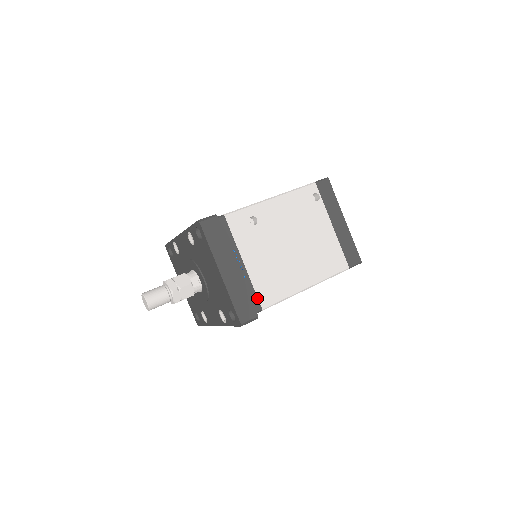
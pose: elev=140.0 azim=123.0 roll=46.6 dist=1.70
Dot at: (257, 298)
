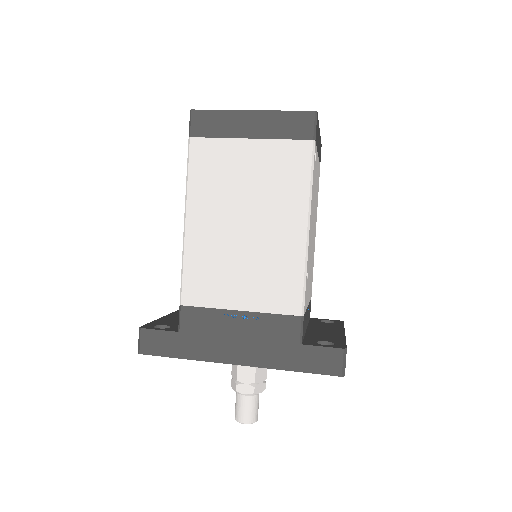
Dot at: occluded
